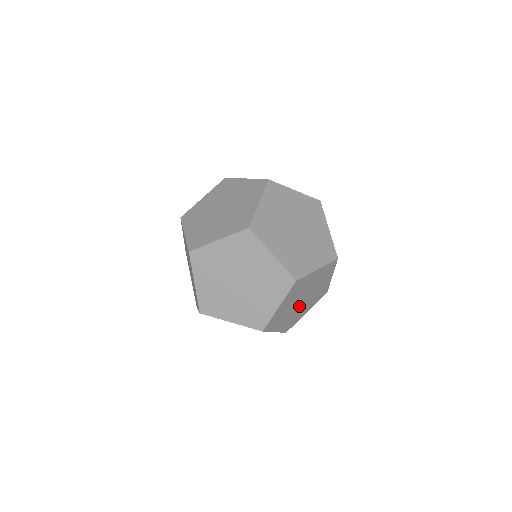
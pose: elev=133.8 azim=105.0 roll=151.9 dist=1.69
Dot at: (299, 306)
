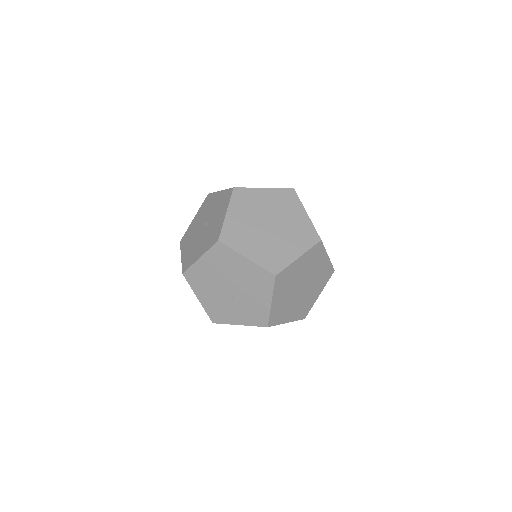
Dot at: occluded
